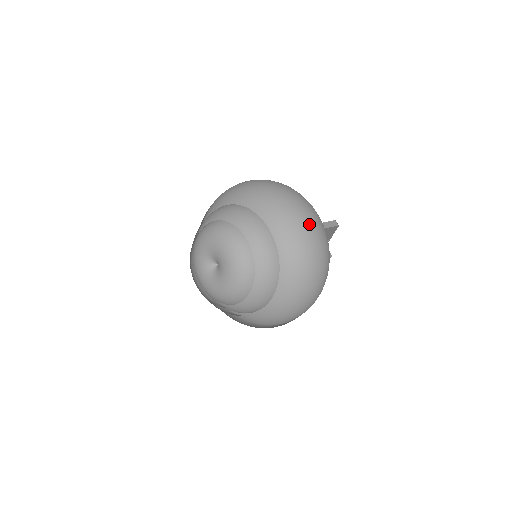
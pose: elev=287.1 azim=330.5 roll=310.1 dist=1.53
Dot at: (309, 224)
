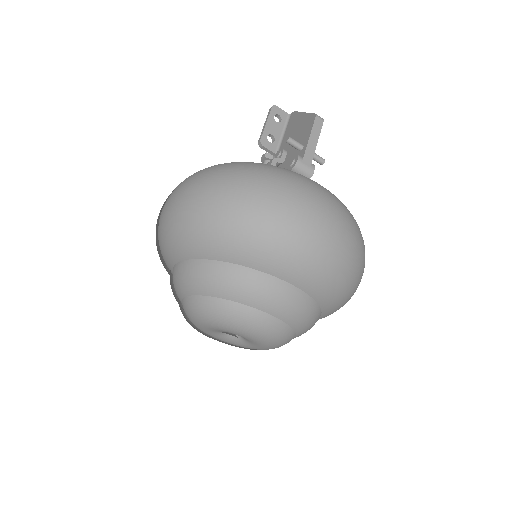
Dot at: (336, 242)
